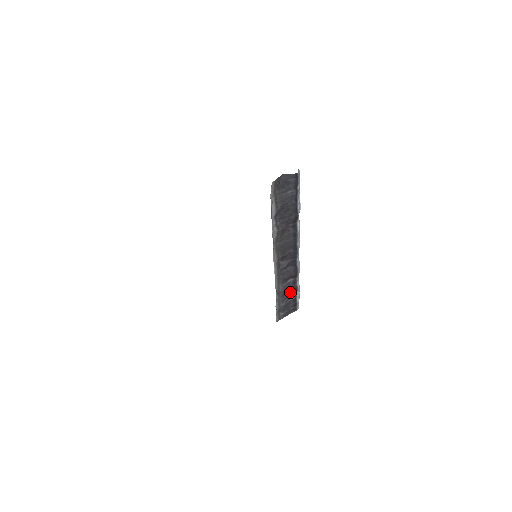
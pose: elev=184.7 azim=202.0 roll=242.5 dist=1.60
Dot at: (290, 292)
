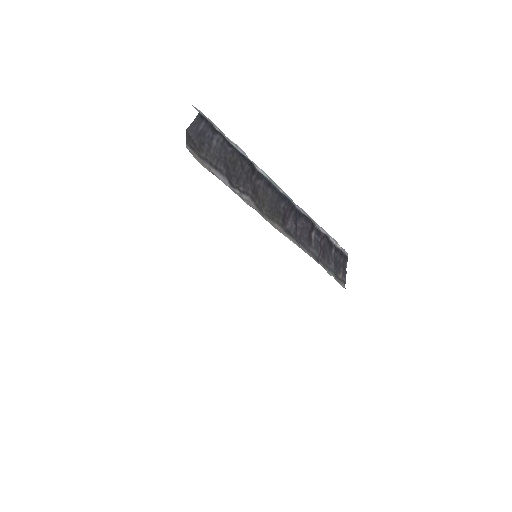
Dot at: (325, 247)
